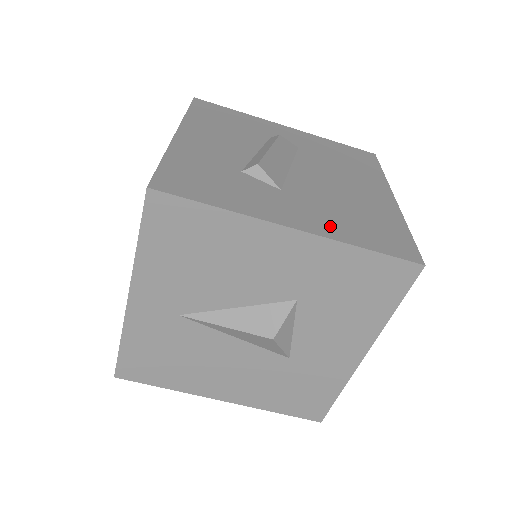
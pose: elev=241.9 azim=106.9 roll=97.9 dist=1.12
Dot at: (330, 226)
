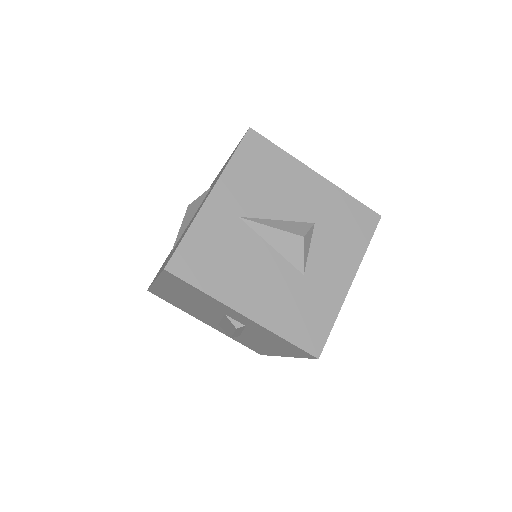
Dot at: occluded
